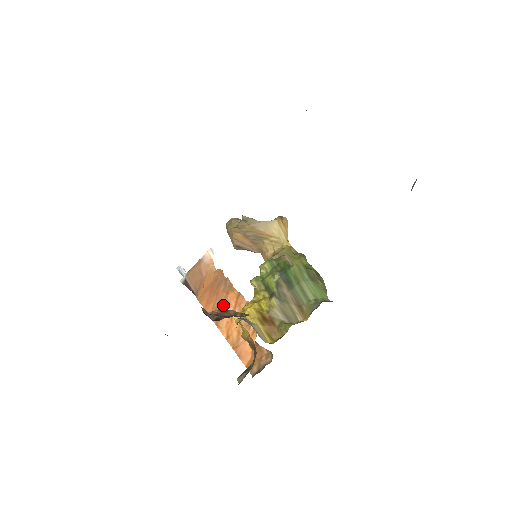
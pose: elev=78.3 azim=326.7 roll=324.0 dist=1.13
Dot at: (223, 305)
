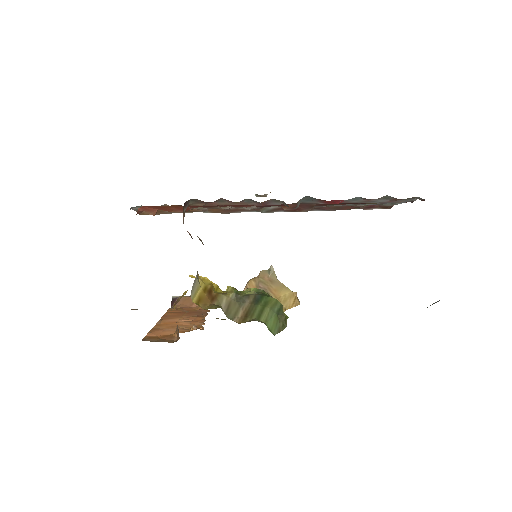
Dot at: (183, 317)
